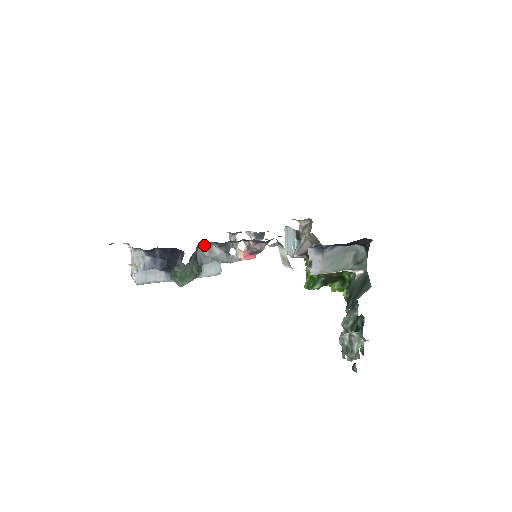
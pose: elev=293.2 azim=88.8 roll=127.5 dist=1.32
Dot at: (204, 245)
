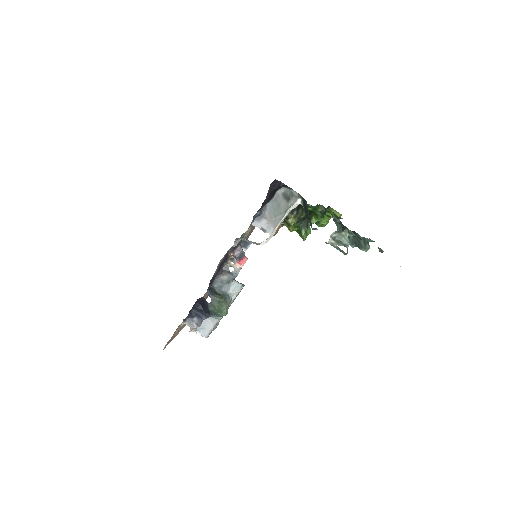
Dot at: (215, 282)
